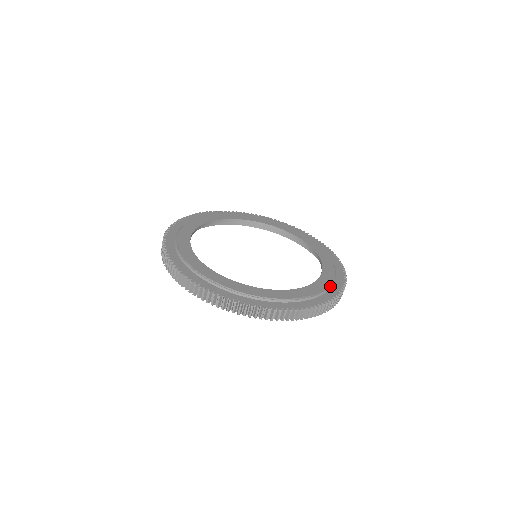
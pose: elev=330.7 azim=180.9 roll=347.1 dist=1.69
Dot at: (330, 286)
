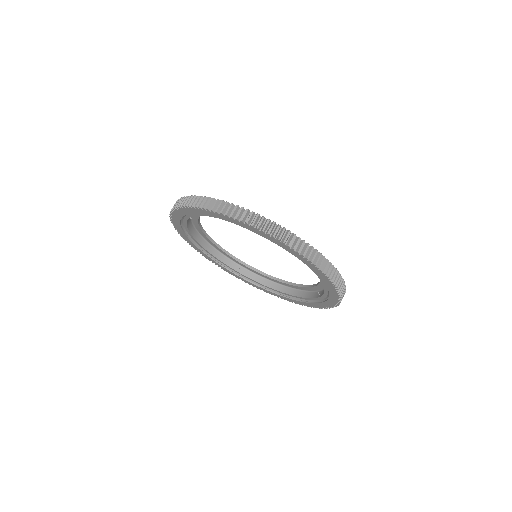
Dot at: occluded
